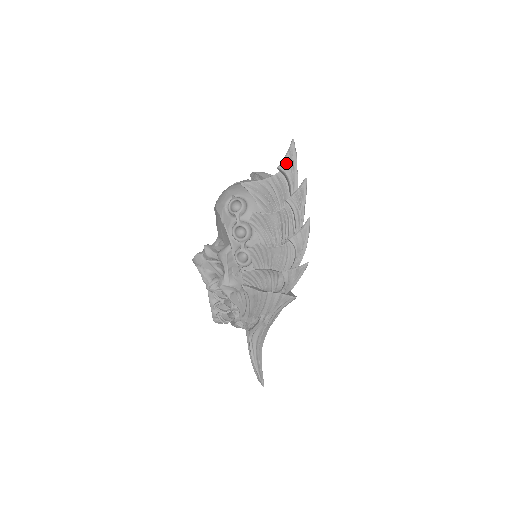
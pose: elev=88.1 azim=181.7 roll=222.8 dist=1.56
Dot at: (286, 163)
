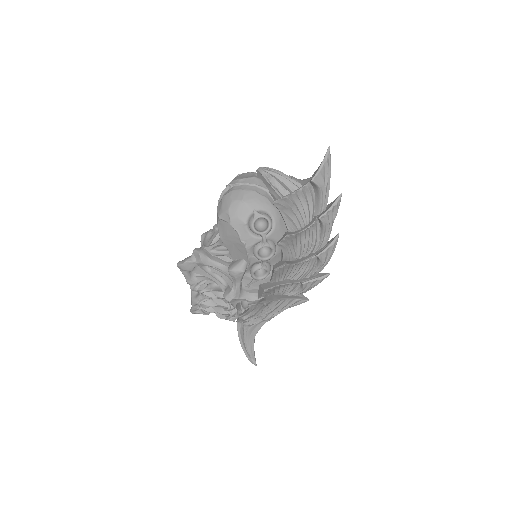
Dot at: (321, 176)
